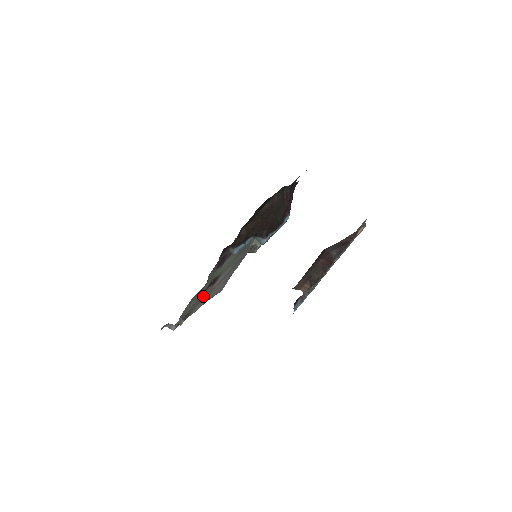
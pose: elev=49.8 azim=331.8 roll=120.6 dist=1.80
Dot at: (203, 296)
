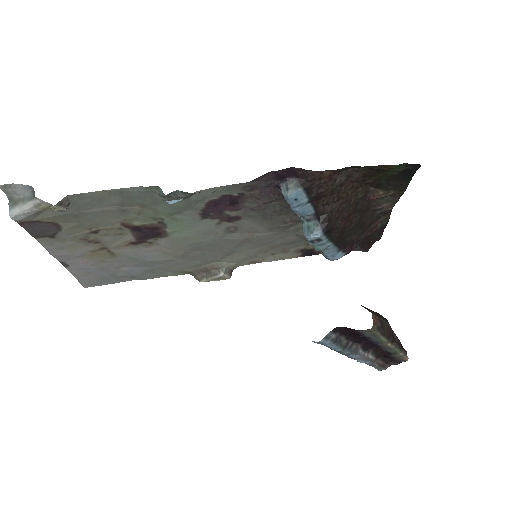
Dot at: (102, 238)
